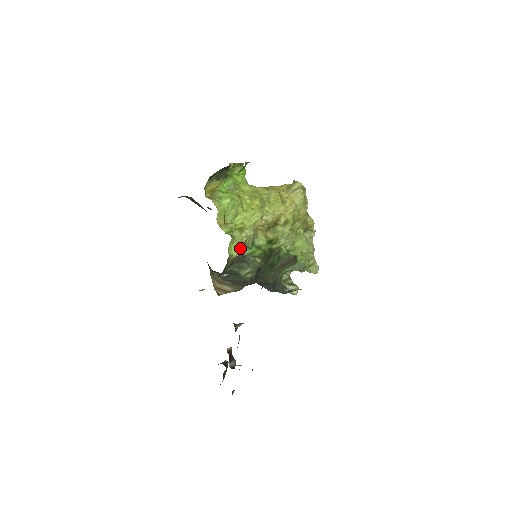
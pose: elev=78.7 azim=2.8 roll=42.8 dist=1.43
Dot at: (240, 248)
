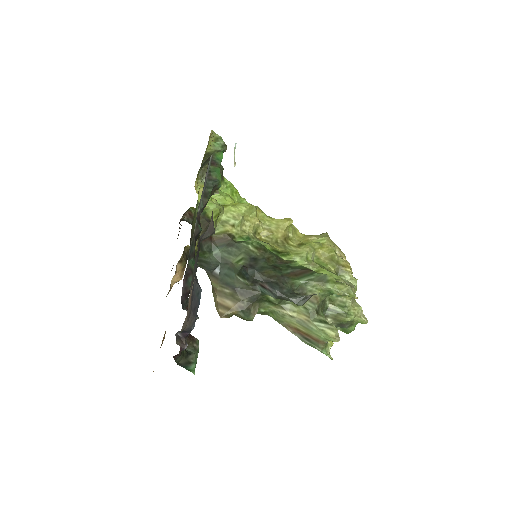
Dot at: (214, 204)
